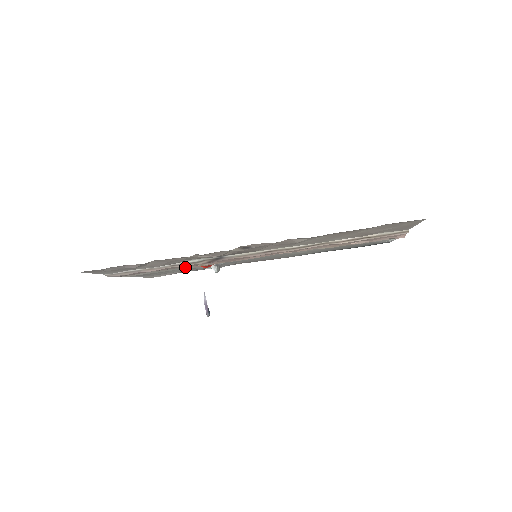
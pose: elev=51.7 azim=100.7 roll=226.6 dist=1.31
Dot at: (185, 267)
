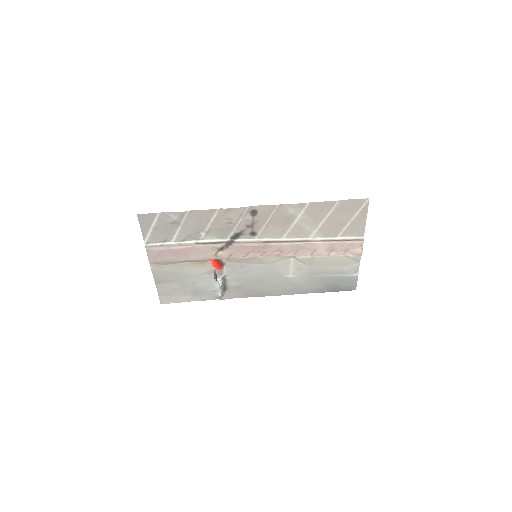
Dot at: (200, 269)
